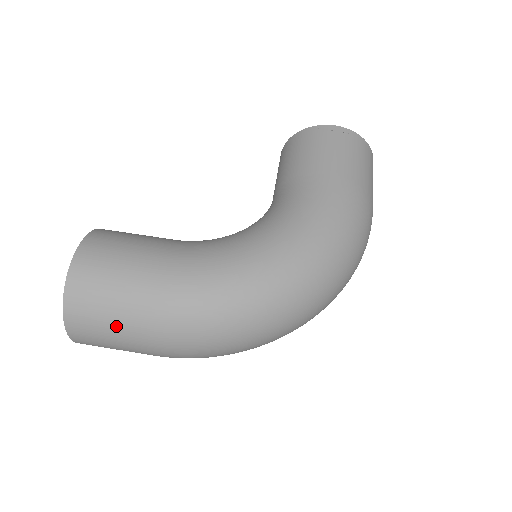
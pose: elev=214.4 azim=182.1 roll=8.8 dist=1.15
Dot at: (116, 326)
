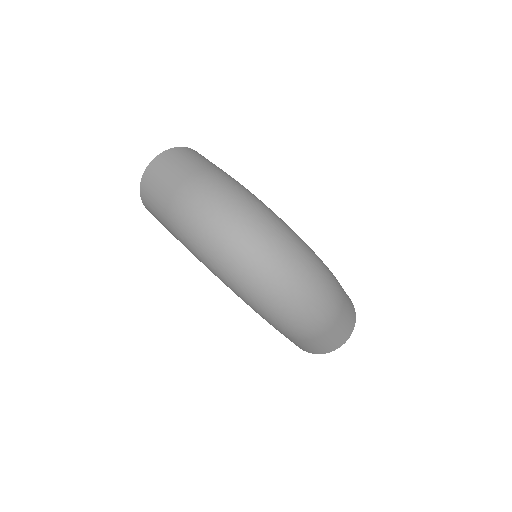
Dot at: (186, 163)
